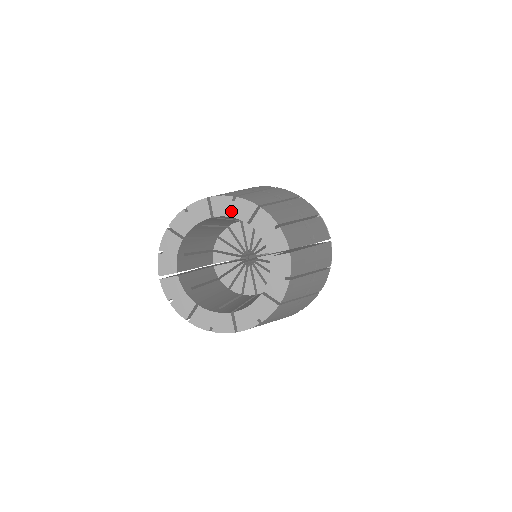
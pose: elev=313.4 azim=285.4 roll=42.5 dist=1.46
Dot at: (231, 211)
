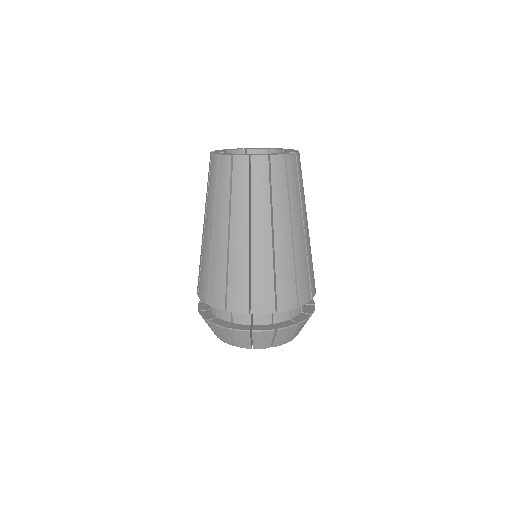
Dot at: (257, 149)
